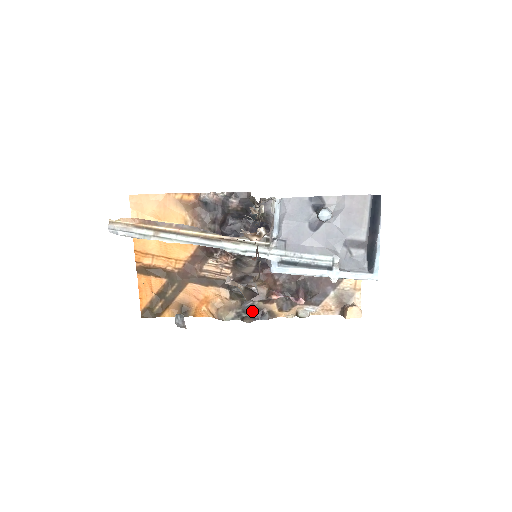
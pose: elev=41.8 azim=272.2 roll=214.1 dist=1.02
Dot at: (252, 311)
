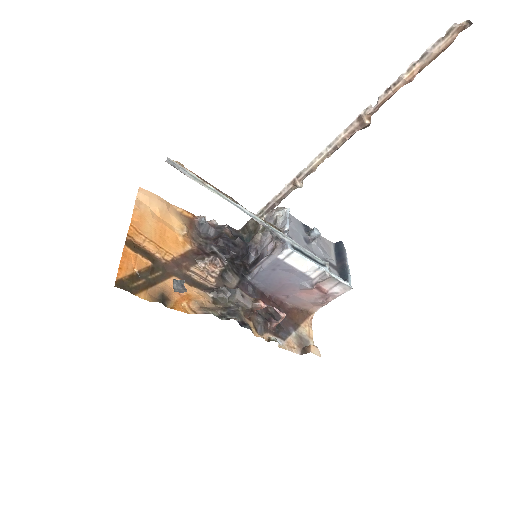
Dot at: (237, 316)
